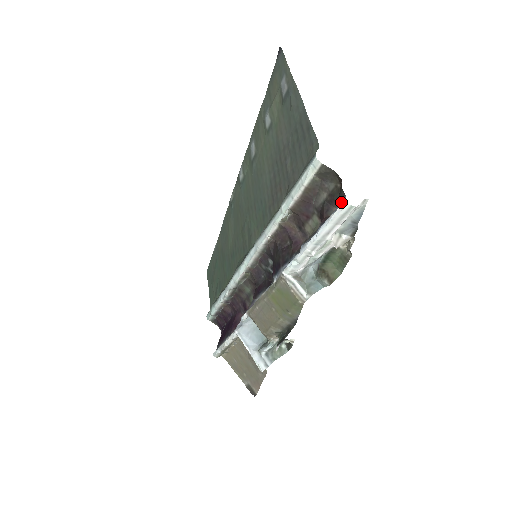
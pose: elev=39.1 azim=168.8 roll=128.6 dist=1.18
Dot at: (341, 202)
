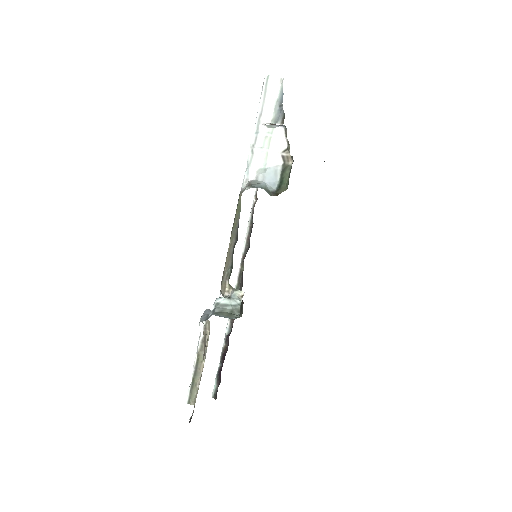
Dot at: occluded
